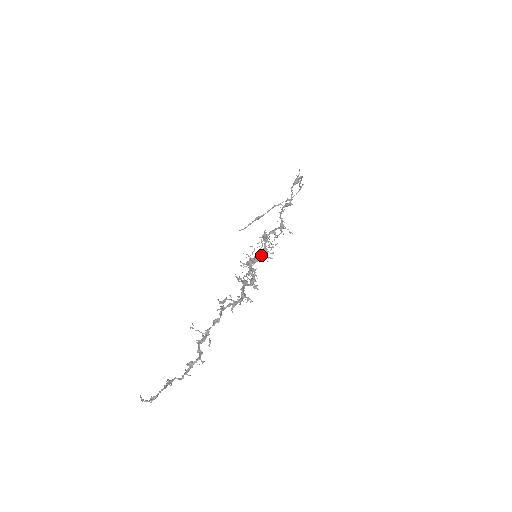
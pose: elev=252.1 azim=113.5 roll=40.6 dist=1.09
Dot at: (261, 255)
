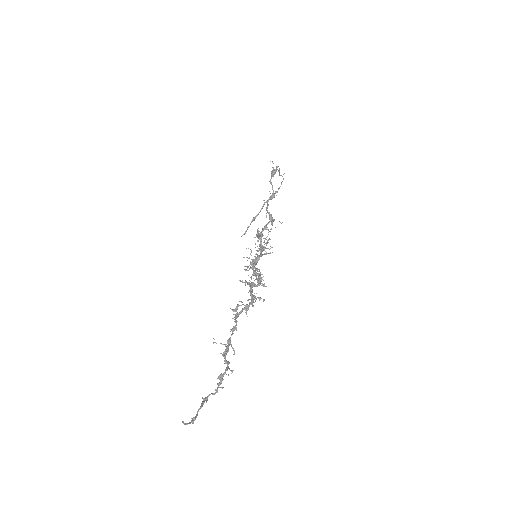
Dot at: (260, 253)
